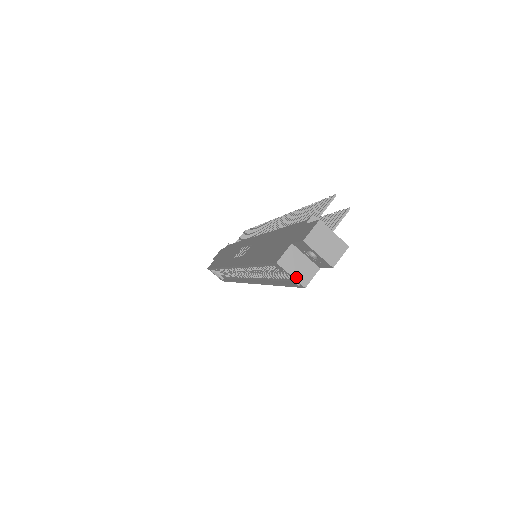
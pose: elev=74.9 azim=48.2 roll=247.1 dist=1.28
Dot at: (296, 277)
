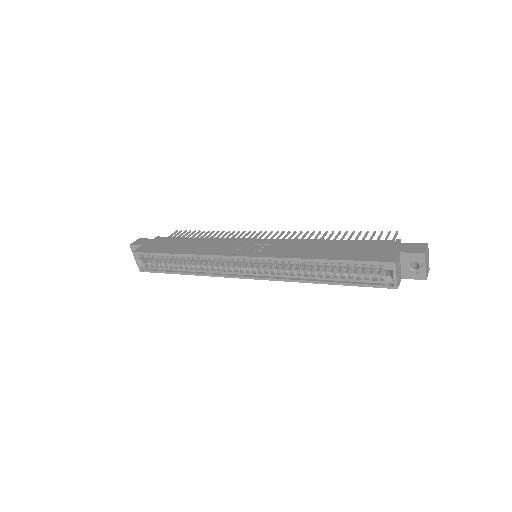
Dot at: (397, 278)
